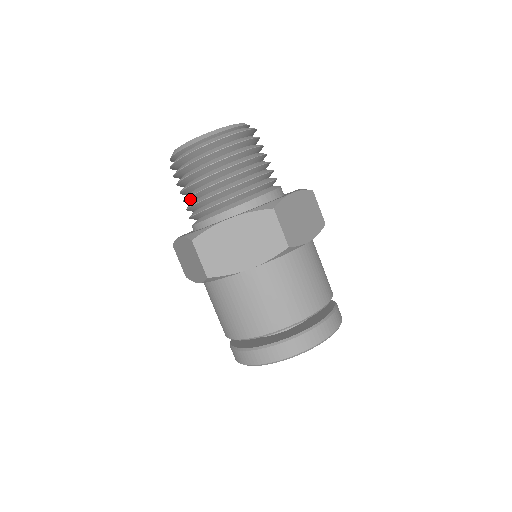
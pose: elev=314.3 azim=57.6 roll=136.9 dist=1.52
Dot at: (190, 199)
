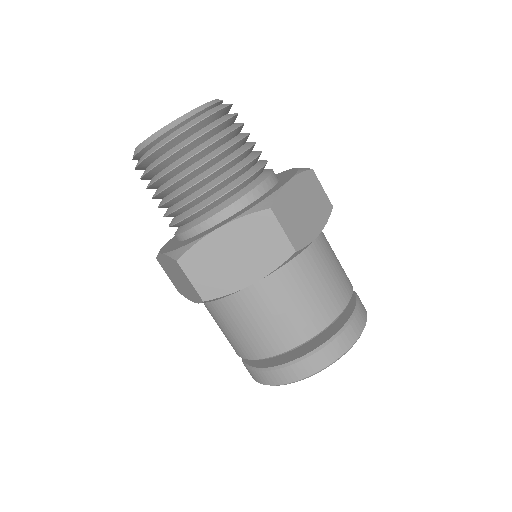
Dot at: (166, 205)
